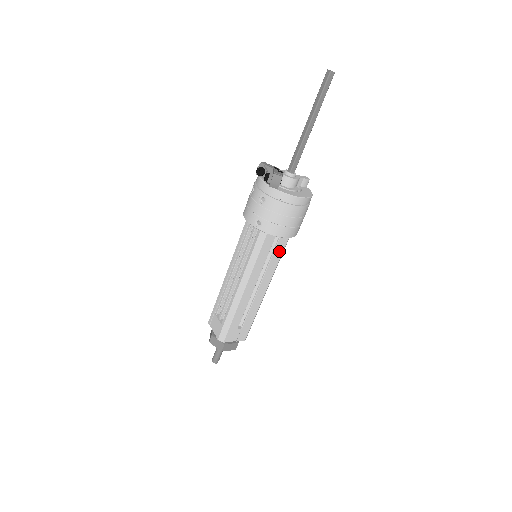
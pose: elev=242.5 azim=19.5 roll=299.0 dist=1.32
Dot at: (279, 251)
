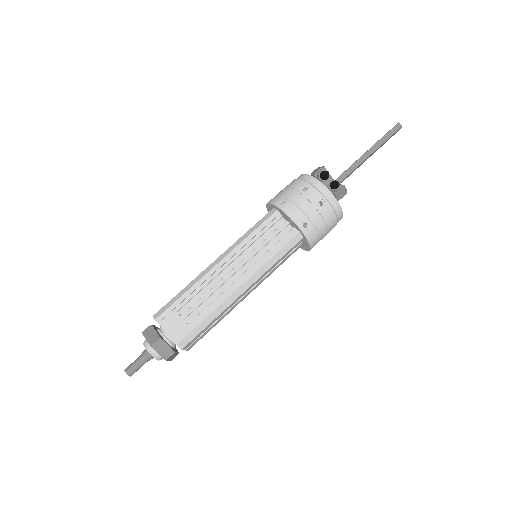
Dot at: (285, 260)
